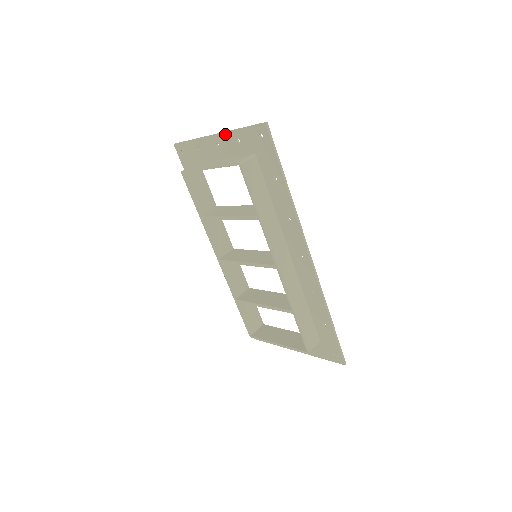
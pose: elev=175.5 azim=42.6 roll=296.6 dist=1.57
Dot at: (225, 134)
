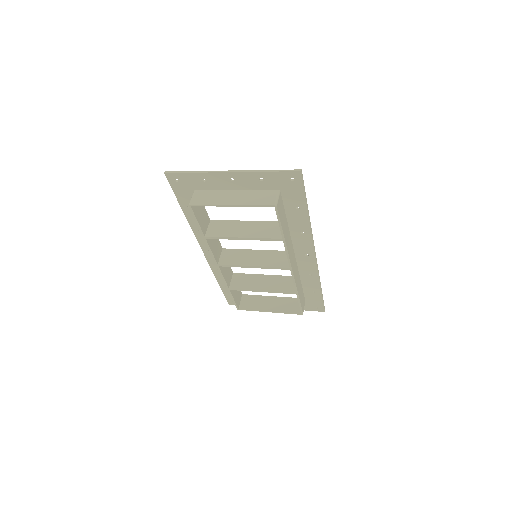
Dot at: (246, 173)
